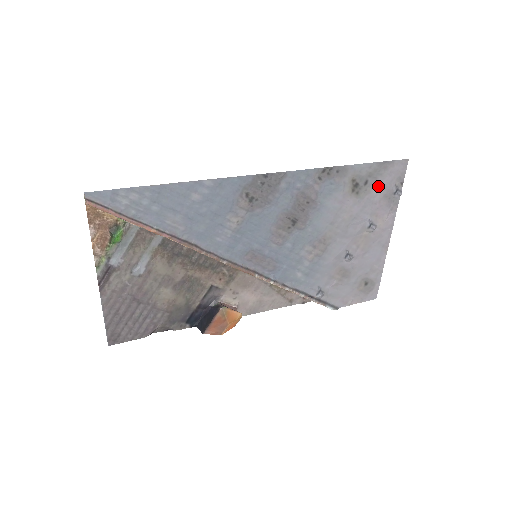
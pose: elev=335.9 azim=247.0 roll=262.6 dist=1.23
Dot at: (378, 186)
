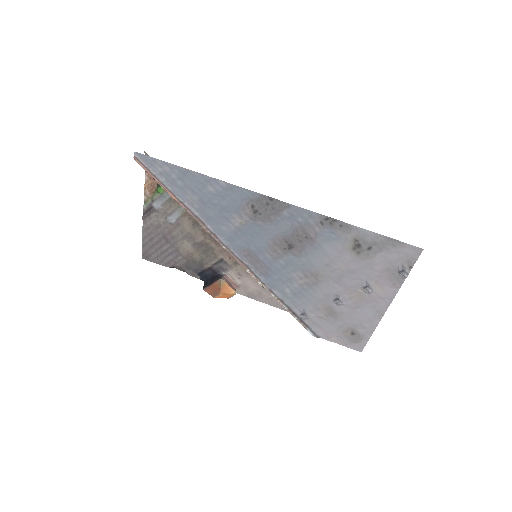
Dot at: (382, 257)
